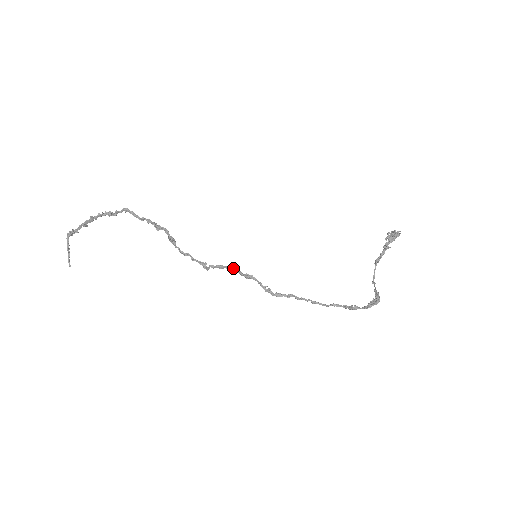
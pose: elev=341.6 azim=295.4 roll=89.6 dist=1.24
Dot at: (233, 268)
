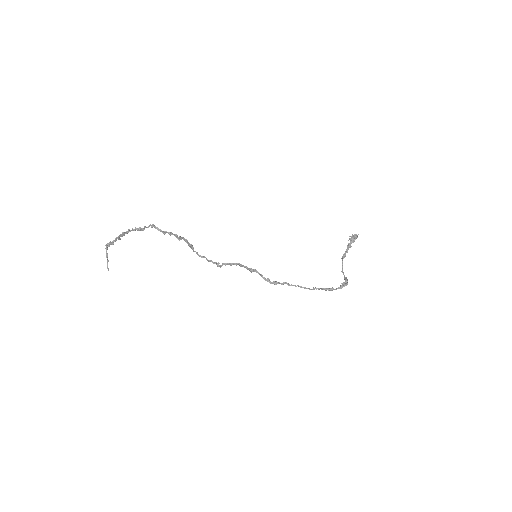
Dot at: (241, 264)
